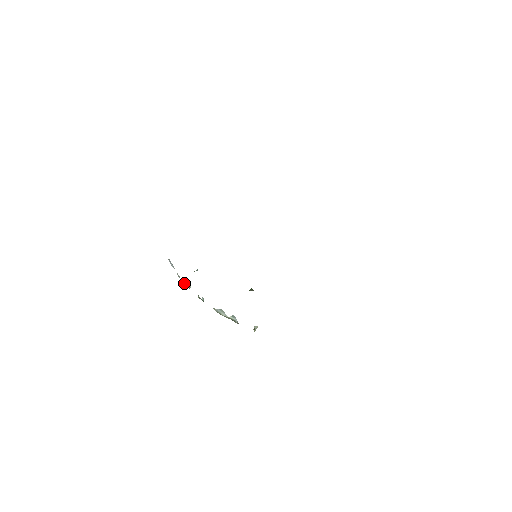
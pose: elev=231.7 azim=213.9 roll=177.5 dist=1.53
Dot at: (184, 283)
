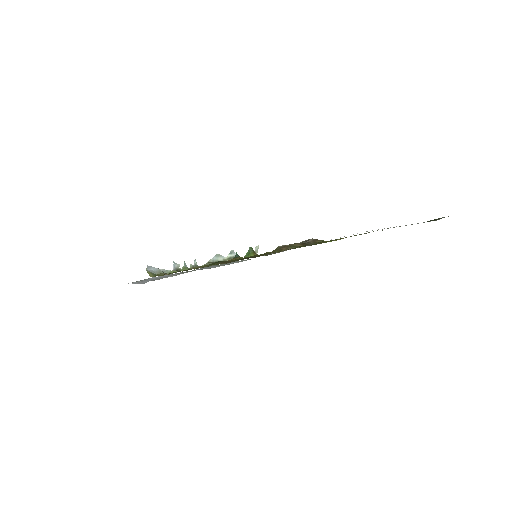
Dot at: (172, 270)
